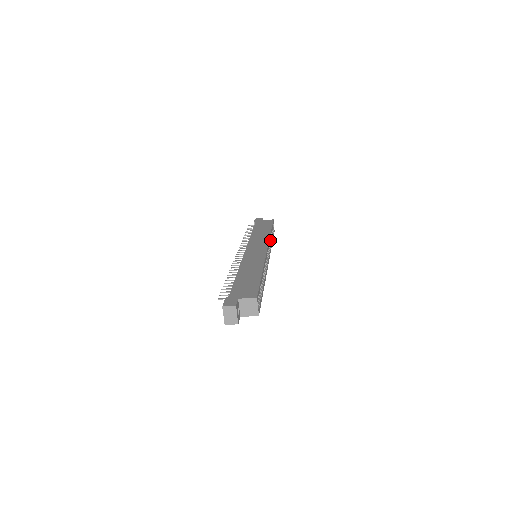
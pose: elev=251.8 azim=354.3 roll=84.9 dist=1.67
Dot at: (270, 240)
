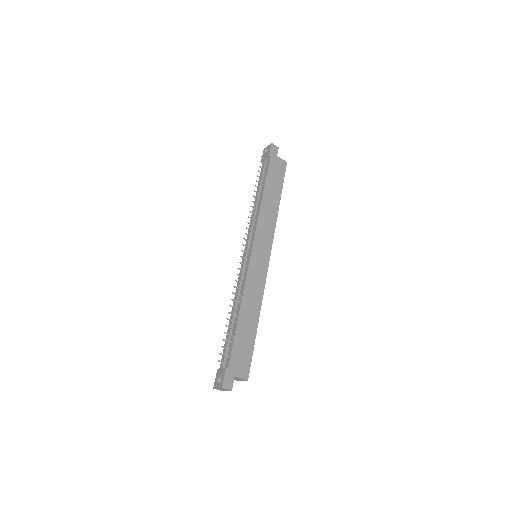
Dot at: occluded
